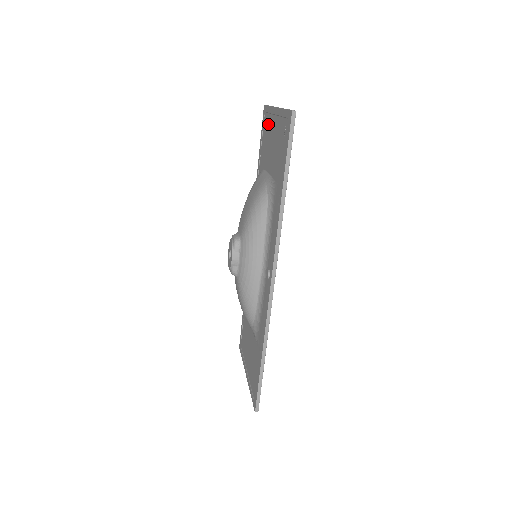
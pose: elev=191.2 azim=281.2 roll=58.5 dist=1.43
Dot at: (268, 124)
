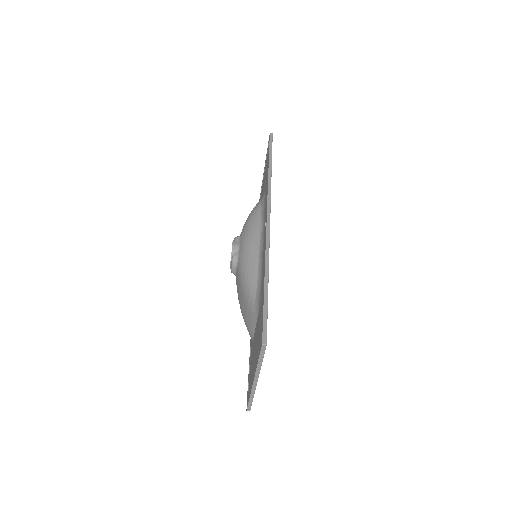
Dot at: (260, 199)
